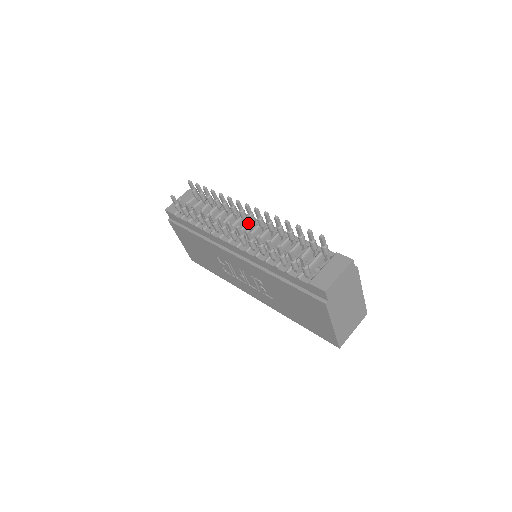
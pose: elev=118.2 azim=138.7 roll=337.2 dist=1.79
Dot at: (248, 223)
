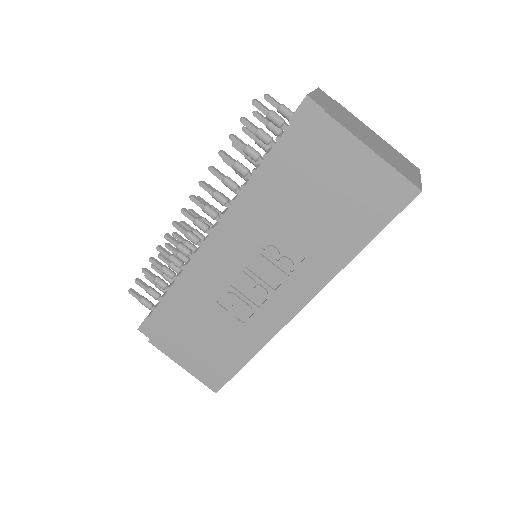
Dot at: occluded
